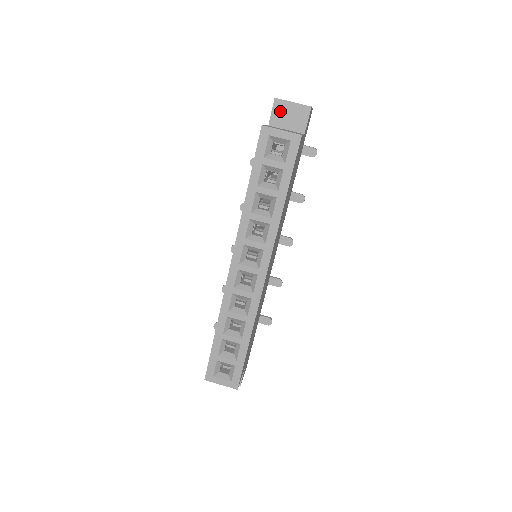
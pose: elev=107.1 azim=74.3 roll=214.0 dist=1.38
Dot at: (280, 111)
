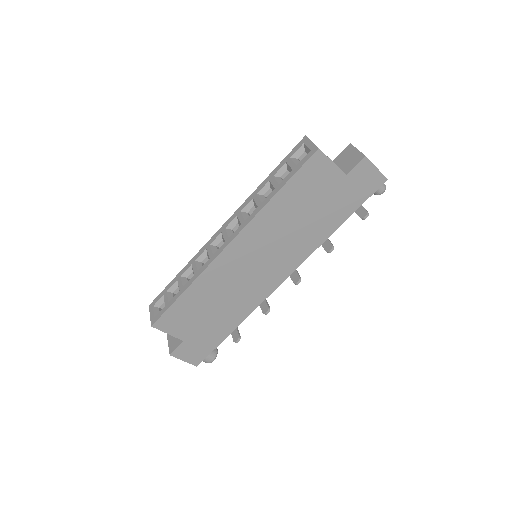
Dot at: (346, 153)
